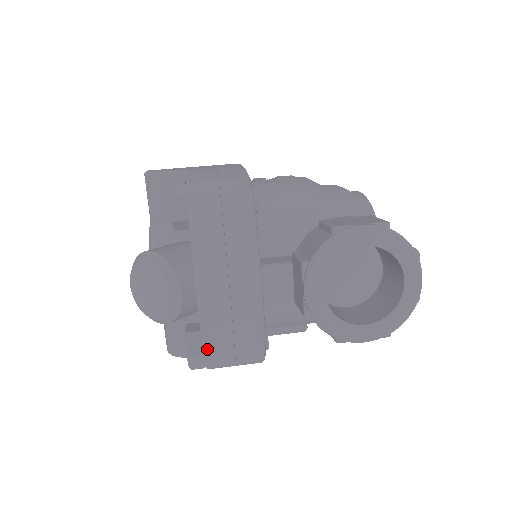
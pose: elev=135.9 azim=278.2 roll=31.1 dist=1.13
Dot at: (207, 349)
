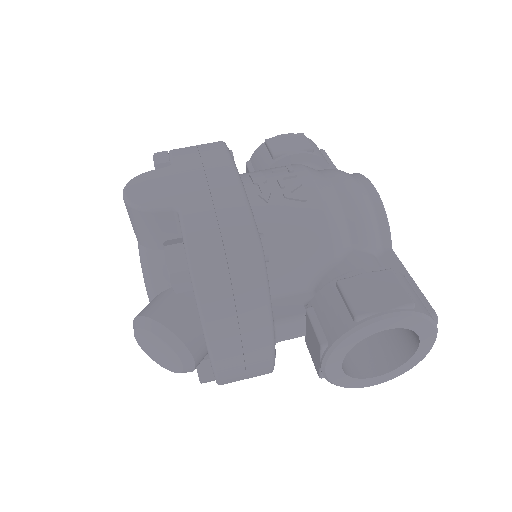
Dot at: (220, 381)
